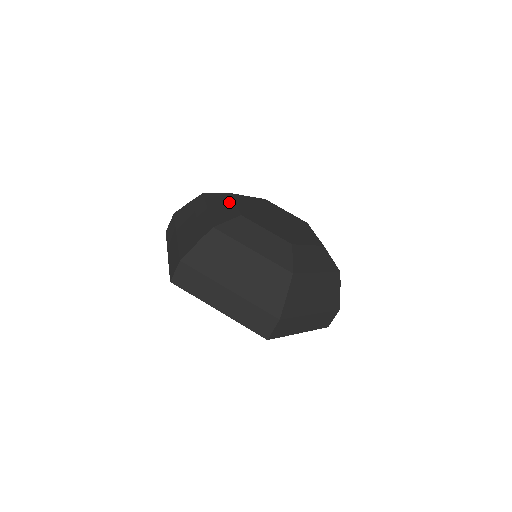
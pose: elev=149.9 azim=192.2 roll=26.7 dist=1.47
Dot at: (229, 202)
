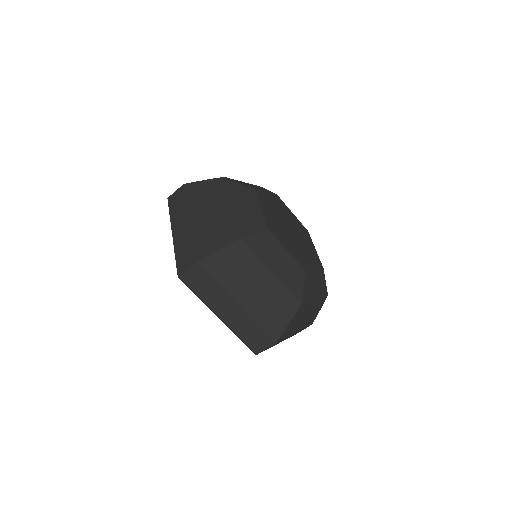
Dot at: (264, 190)
